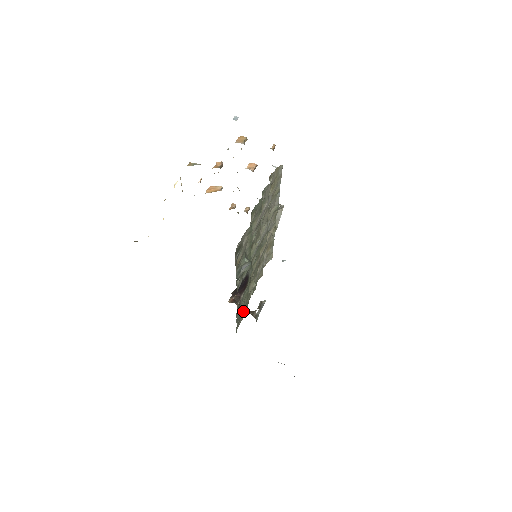
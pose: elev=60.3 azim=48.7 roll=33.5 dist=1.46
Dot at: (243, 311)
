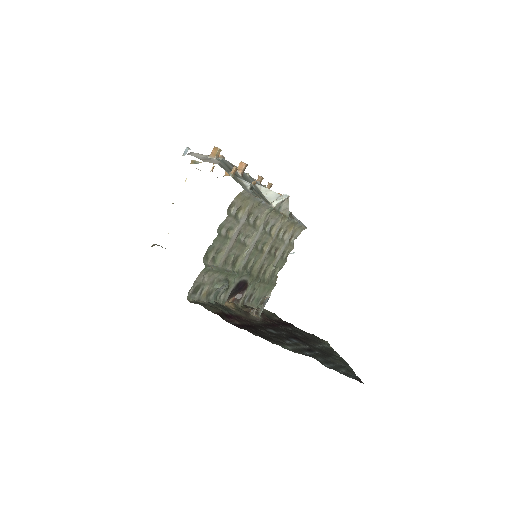
Dot at: (243, 310)
